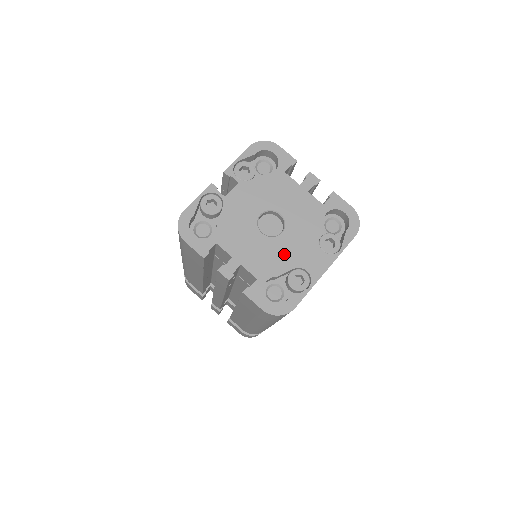
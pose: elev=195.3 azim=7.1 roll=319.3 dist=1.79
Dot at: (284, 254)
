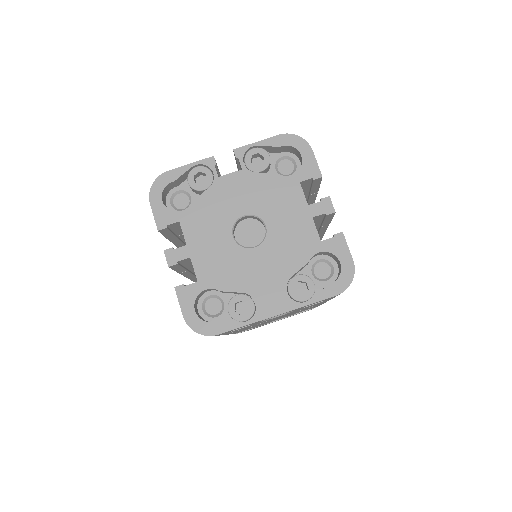
Dot at: (242, 271)
